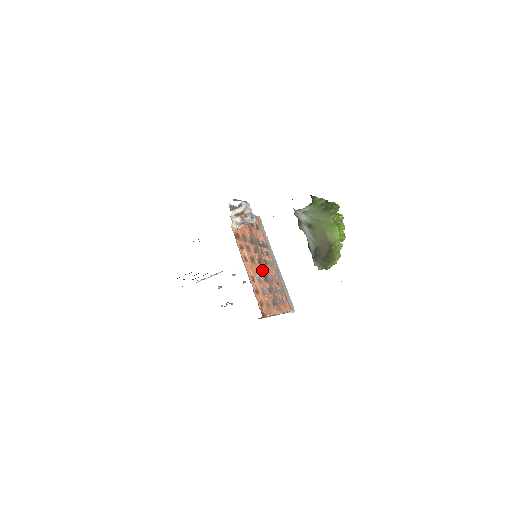
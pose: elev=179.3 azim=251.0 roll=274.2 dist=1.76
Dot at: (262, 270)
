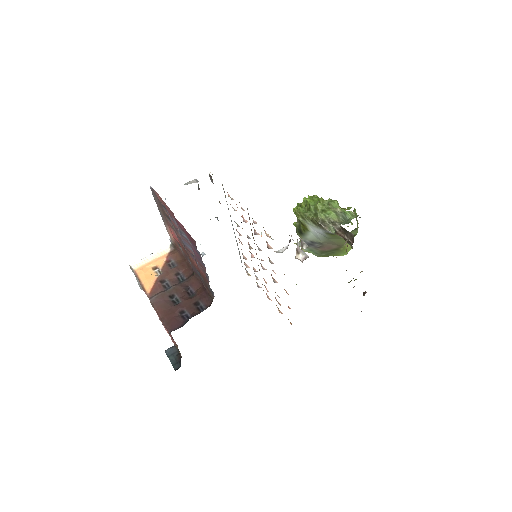
Dot at: occluded
